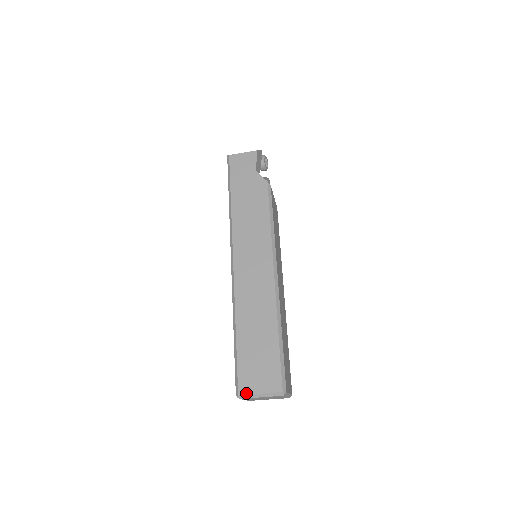
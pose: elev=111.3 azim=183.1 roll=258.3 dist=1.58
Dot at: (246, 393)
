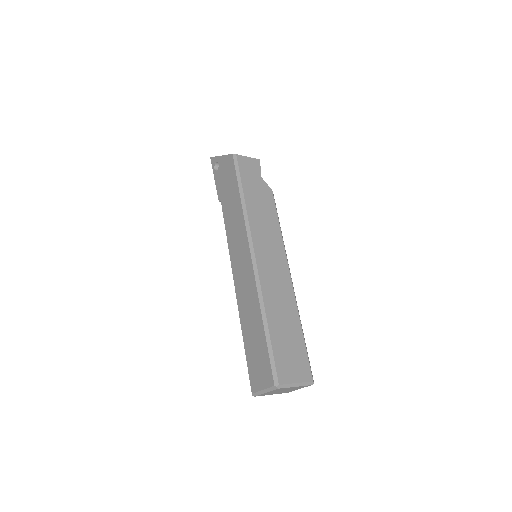
Dot at: (285, 383)
